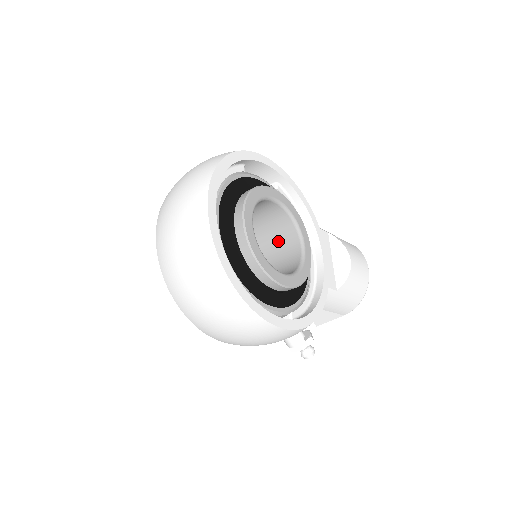
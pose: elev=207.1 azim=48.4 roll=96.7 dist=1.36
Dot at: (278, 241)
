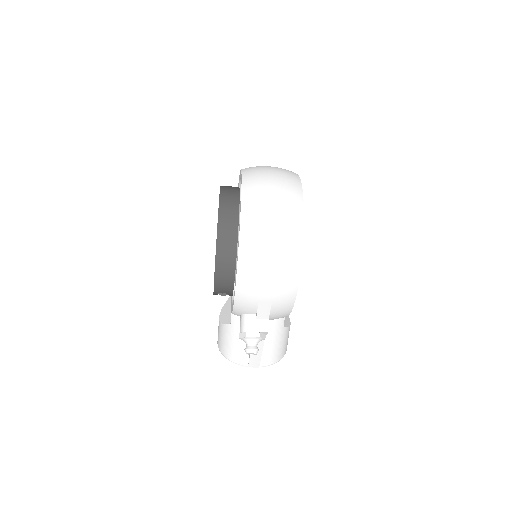
Dot at: occluded
